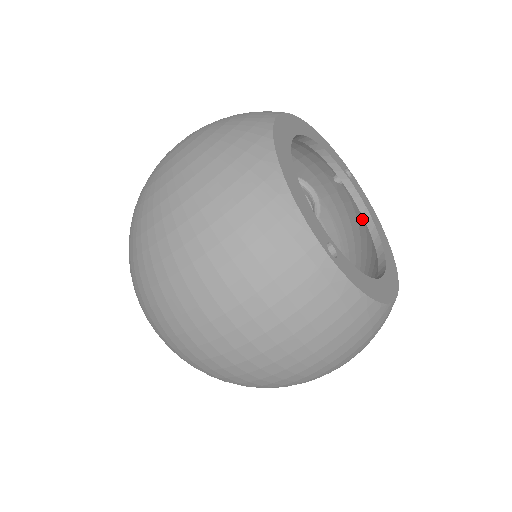
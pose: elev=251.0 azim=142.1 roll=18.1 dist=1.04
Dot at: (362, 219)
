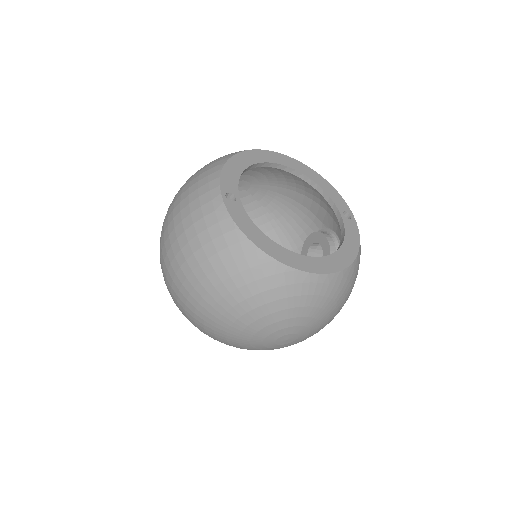
Dot at: occluded
